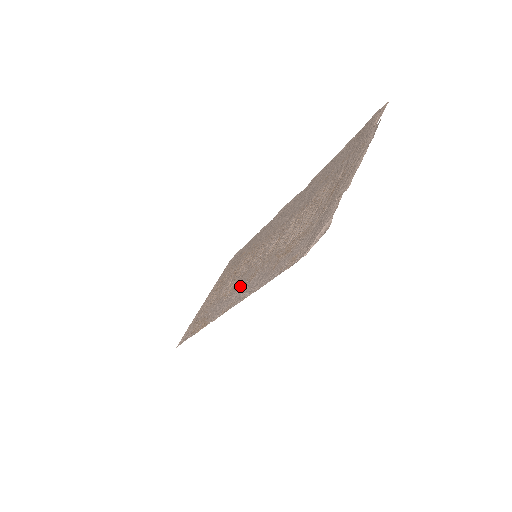
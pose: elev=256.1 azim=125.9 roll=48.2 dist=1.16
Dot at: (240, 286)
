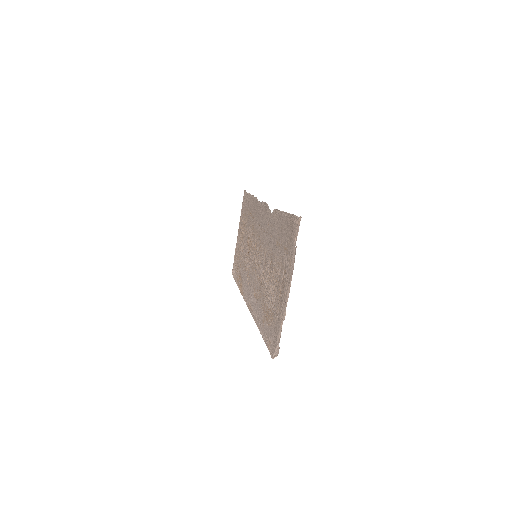
Dot at: (252, 289)
